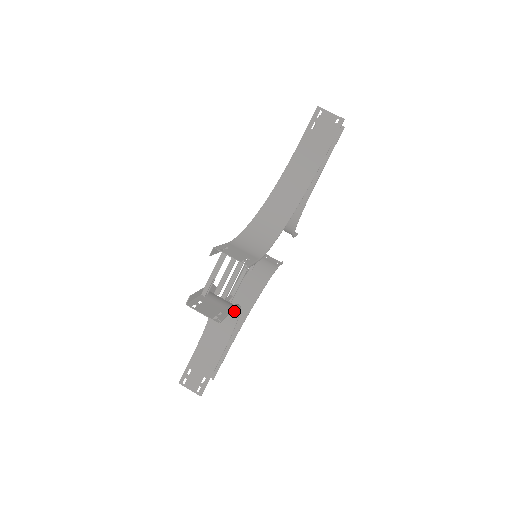
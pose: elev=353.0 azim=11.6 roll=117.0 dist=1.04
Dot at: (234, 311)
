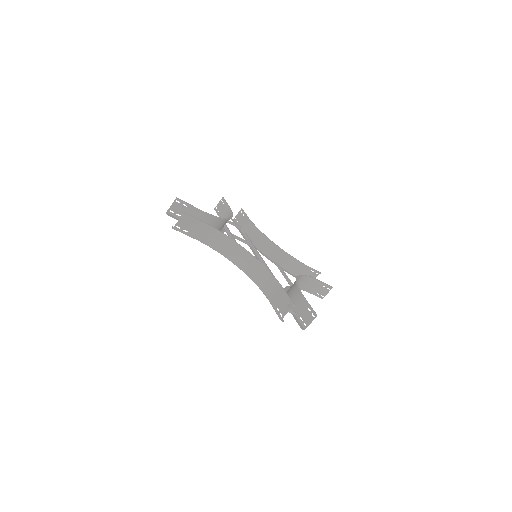
Dot at: (239, 249)
